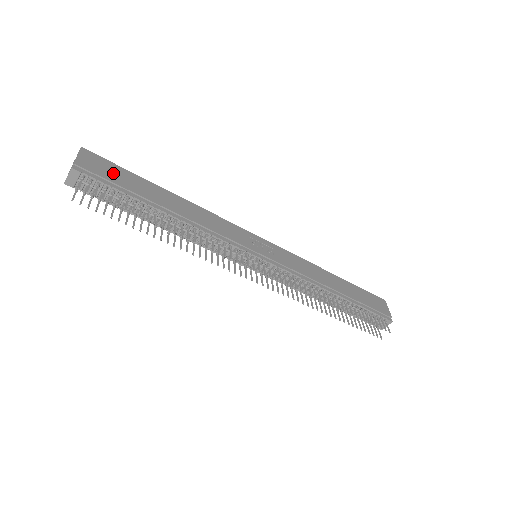
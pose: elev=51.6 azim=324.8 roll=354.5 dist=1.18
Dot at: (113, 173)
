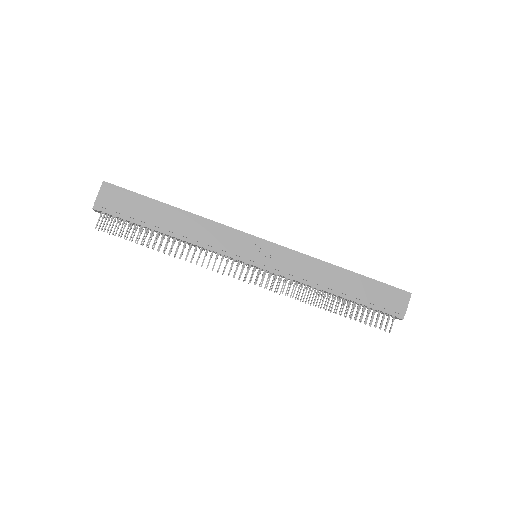
Dot at: (125, 203)
